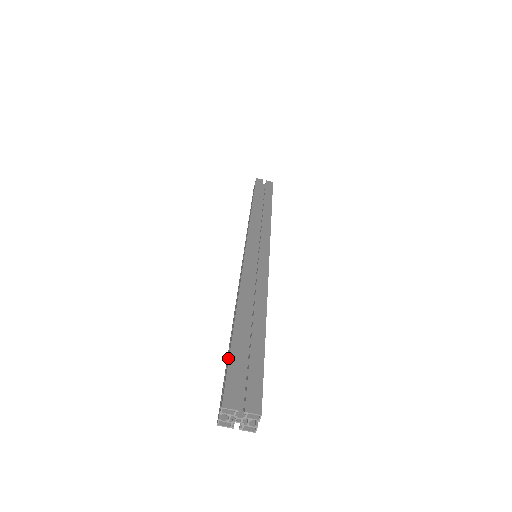
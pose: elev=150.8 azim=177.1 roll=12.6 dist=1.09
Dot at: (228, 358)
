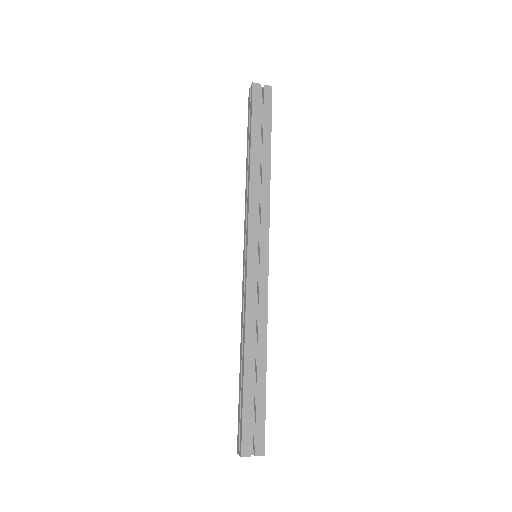
Dot at: (241, 408)
